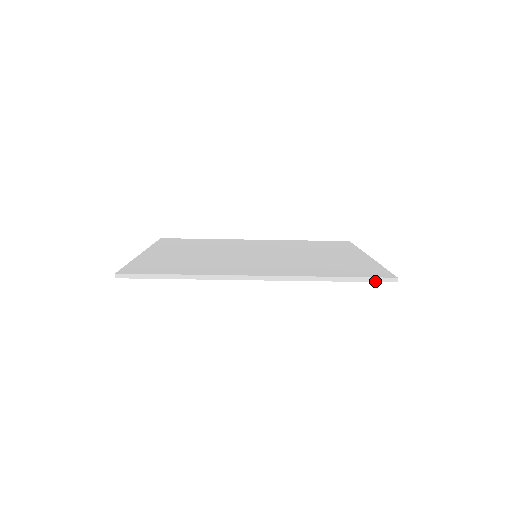
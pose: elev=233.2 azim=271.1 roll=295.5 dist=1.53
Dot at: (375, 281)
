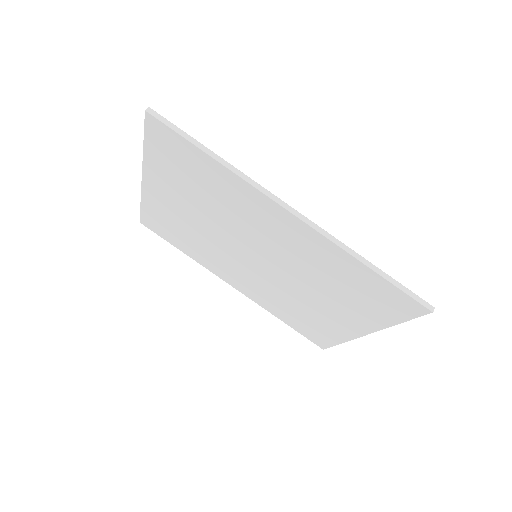
Dot at: (411, 295)
